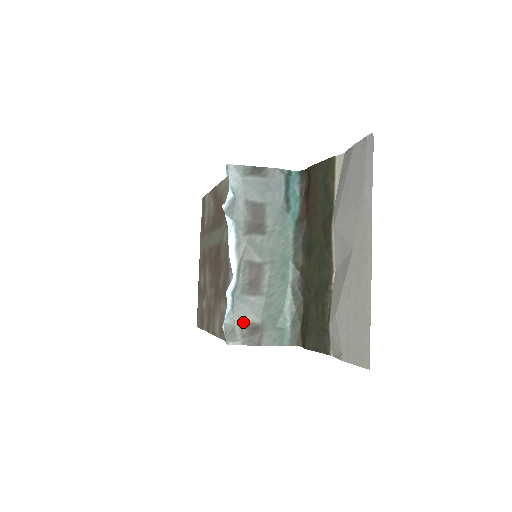
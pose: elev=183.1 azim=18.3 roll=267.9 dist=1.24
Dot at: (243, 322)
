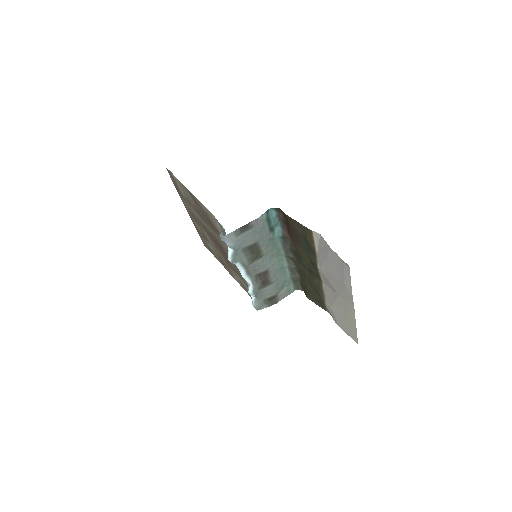
Dot at: (265, 300)
